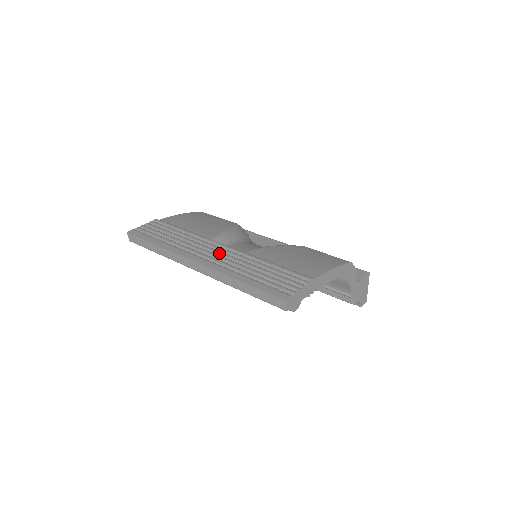
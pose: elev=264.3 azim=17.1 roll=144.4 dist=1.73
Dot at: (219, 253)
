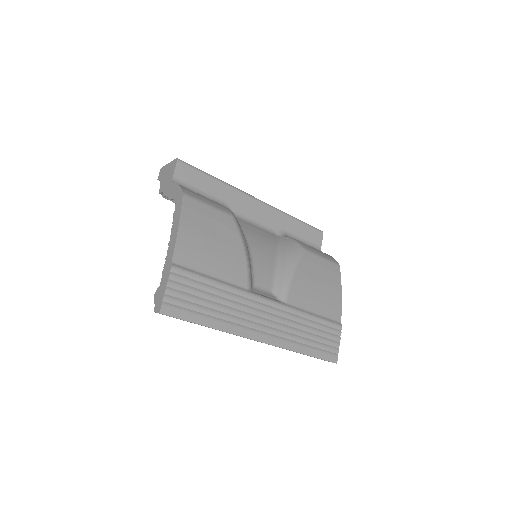
Dot at: (272, 318)
